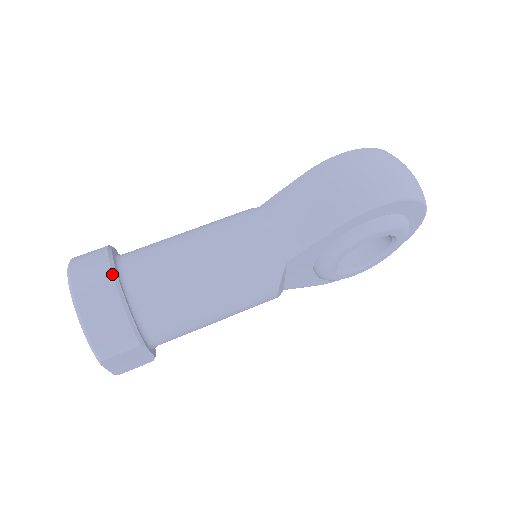
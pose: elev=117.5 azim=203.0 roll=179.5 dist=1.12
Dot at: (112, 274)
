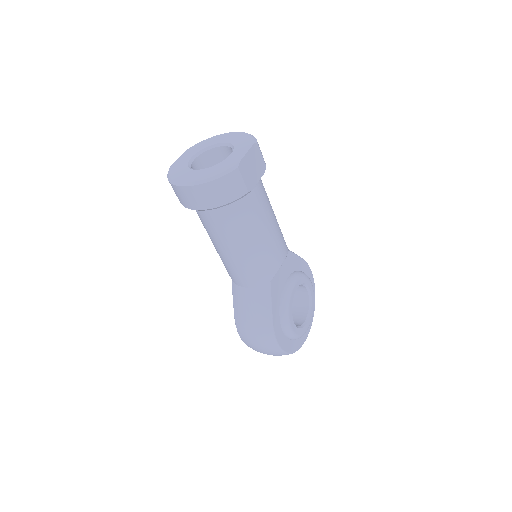
Dot at: occluded
